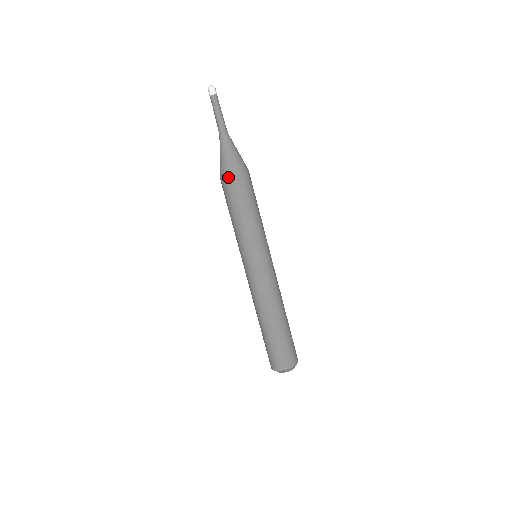
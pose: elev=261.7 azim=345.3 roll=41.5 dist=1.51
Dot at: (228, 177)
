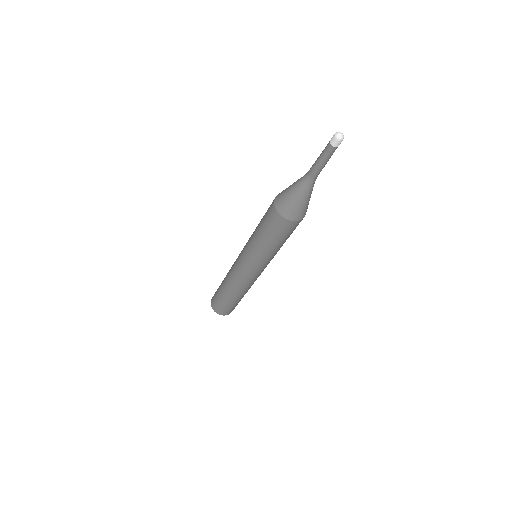
Dot at: (285, 220)
